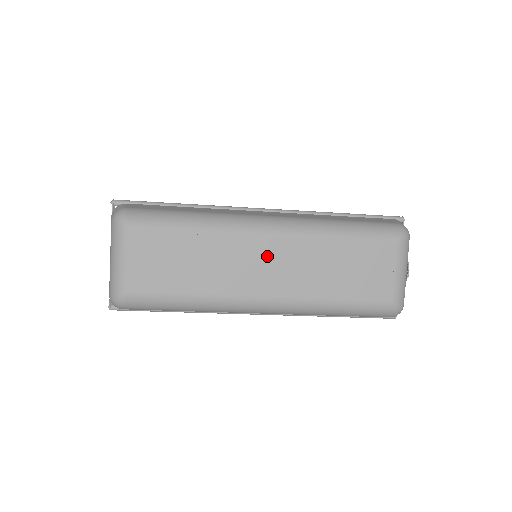
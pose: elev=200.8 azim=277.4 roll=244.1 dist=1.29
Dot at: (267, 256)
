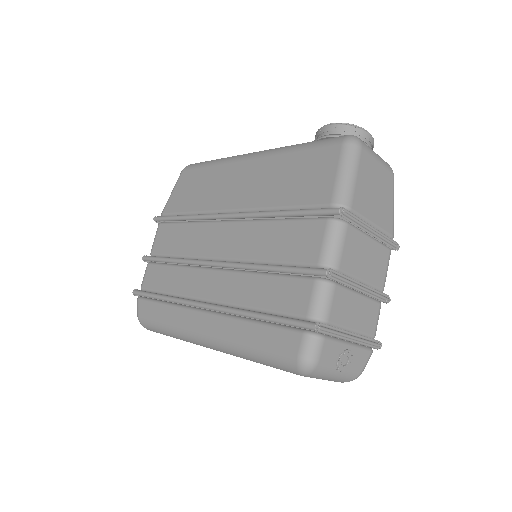
Dot at: occluded
